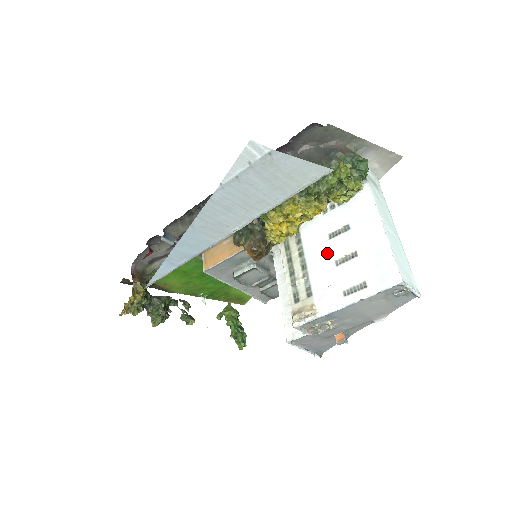
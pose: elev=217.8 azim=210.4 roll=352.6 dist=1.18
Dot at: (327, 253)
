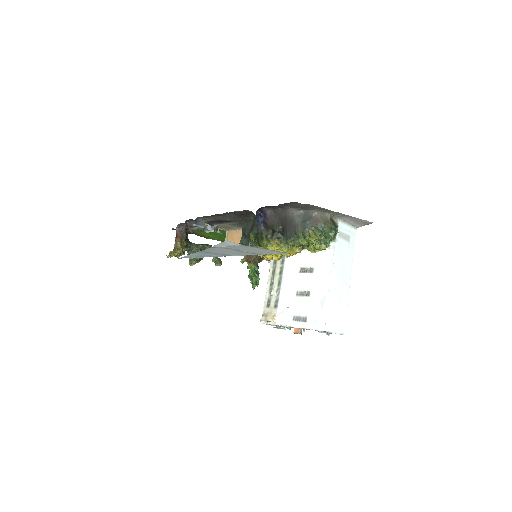
Dot at: (294, 282)
